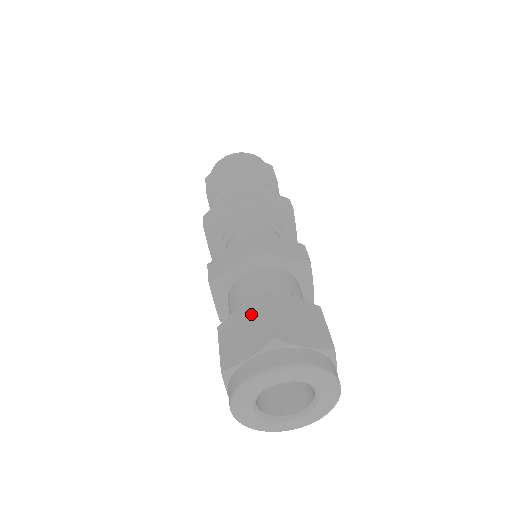
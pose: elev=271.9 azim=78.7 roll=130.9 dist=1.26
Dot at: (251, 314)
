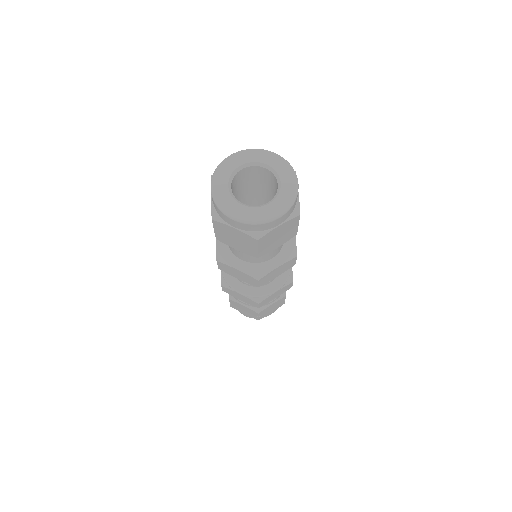
Dot at: occluded
